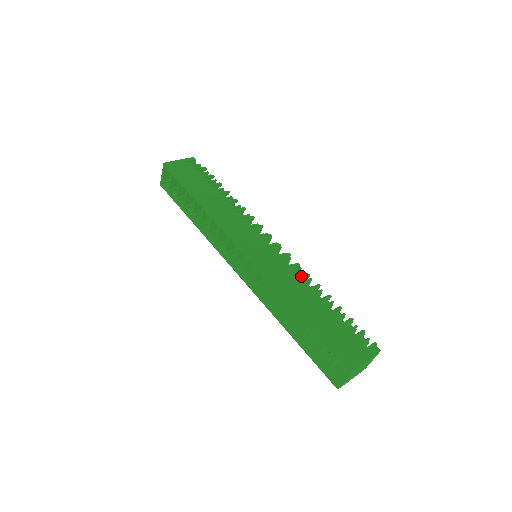
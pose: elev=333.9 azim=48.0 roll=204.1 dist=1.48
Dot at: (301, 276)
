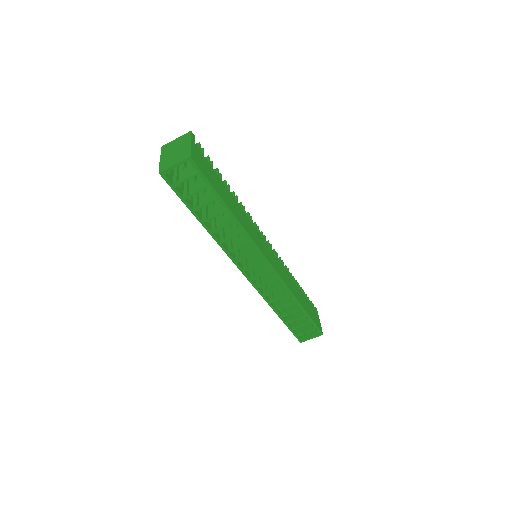
Dot at: (287, 270)
